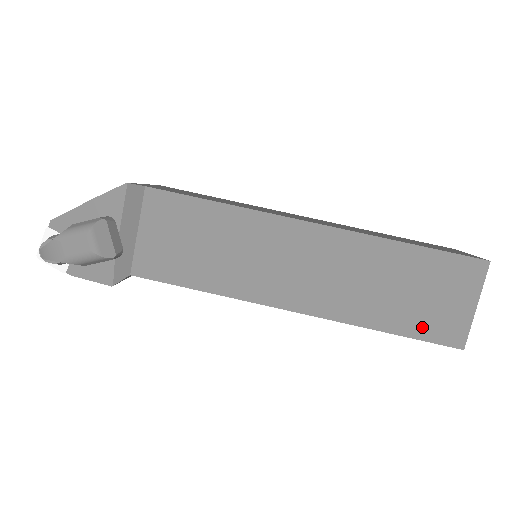
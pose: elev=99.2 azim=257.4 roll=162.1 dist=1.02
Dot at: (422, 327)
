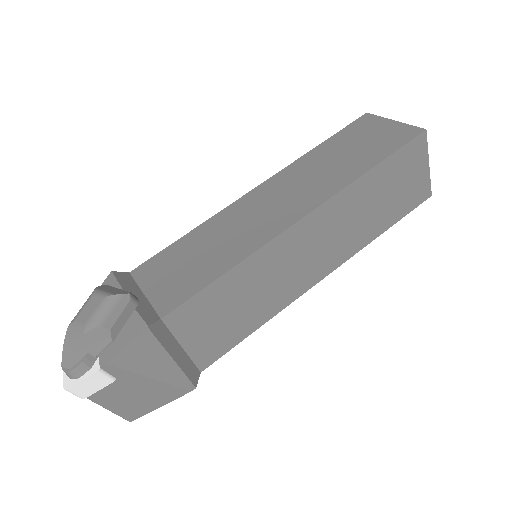
Dot at: (386, 148)
